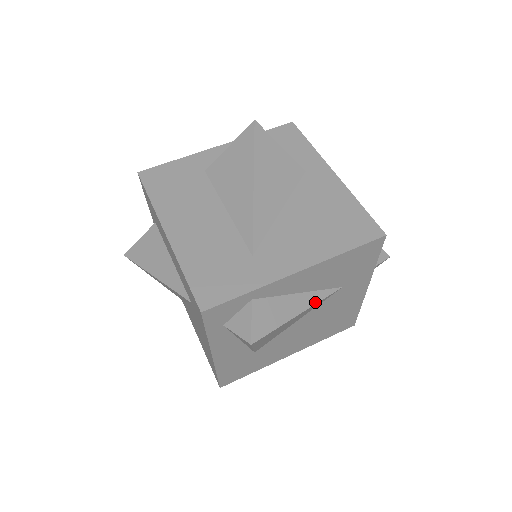
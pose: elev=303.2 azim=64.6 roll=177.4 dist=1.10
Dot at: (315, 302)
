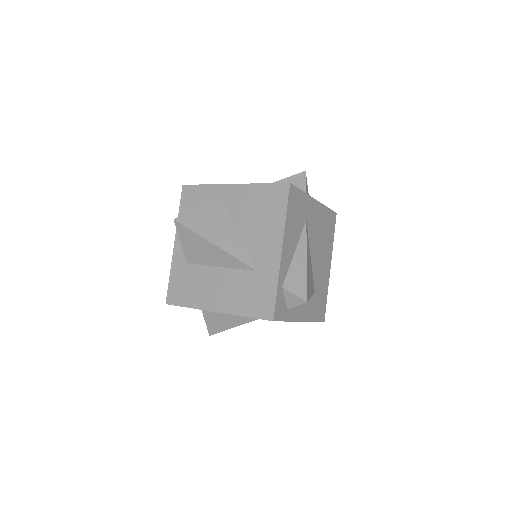
Dot at: (305, 246)
